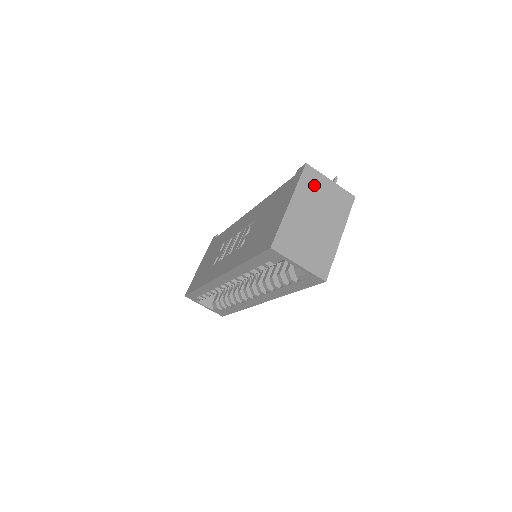
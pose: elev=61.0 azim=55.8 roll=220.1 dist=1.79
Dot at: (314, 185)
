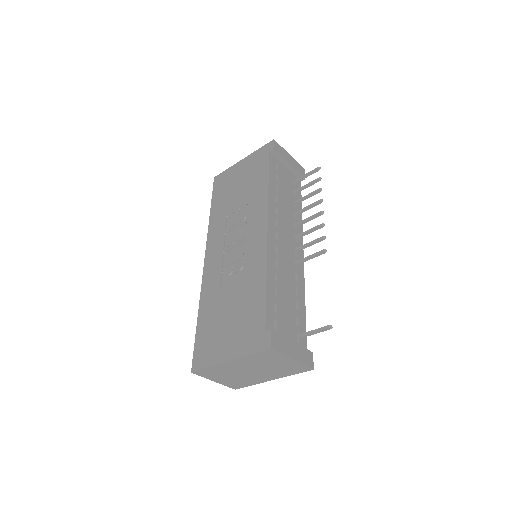
Dot at: (268, 358)
